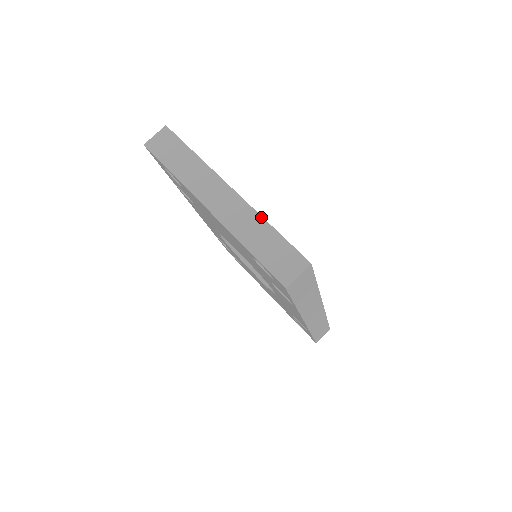
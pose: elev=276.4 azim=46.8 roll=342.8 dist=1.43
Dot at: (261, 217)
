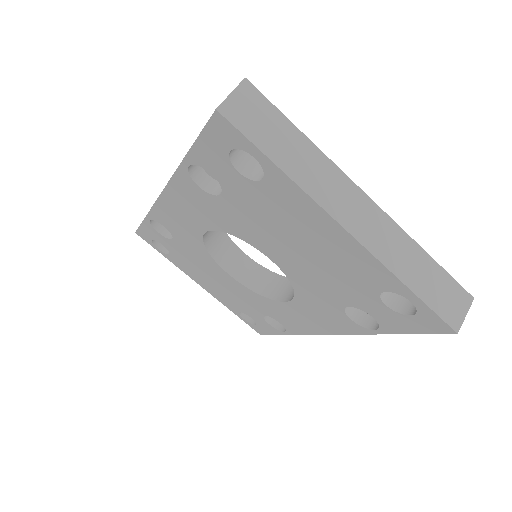
Dot at: (412, 240)
